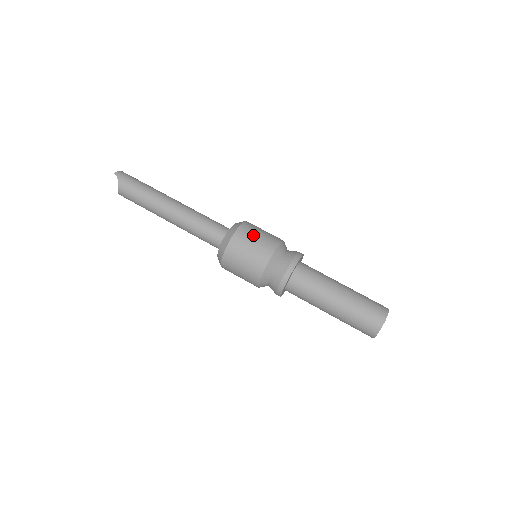
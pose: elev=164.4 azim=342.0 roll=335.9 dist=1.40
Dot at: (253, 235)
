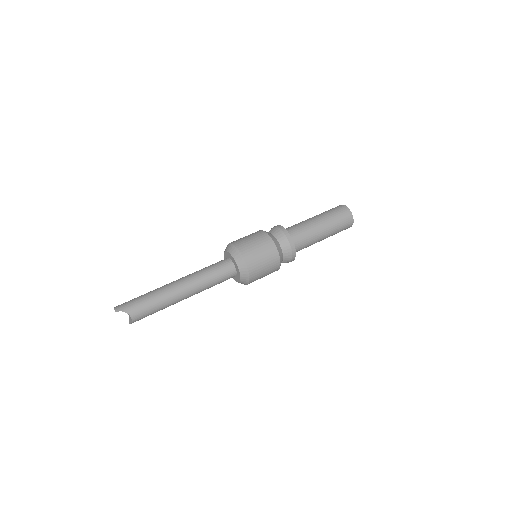
Dot at: (248, 242)
